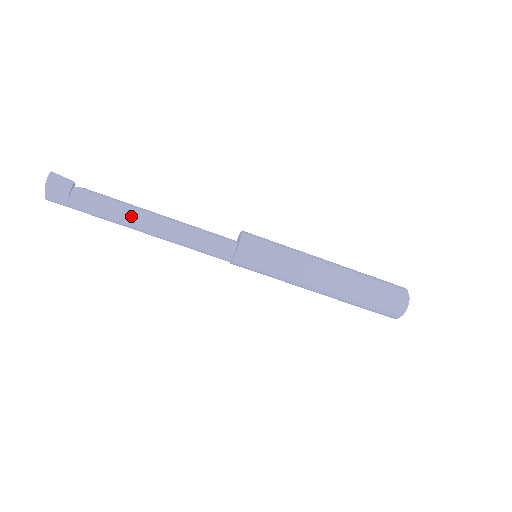
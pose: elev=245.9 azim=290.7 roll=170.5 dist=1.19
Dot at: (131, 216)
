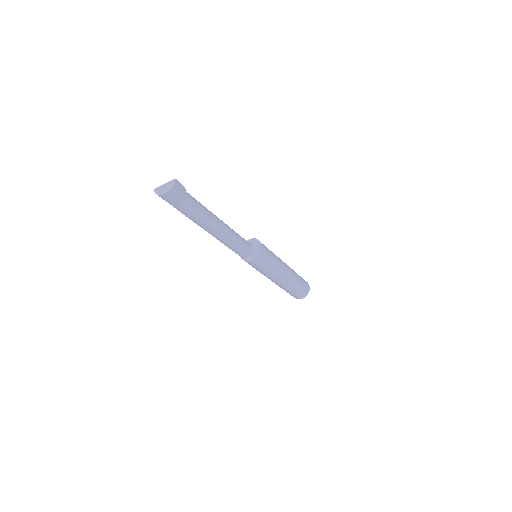
Dot at: (209, 223)
